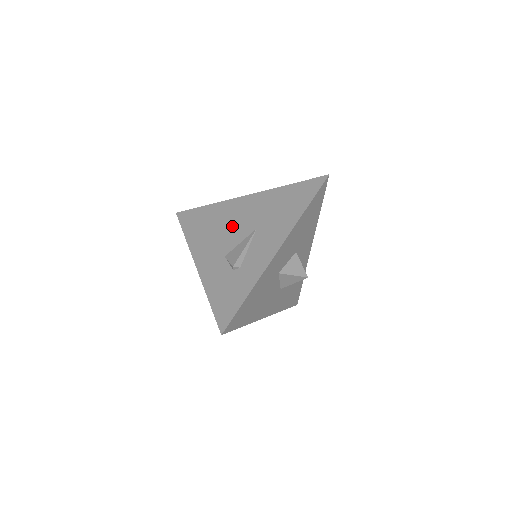
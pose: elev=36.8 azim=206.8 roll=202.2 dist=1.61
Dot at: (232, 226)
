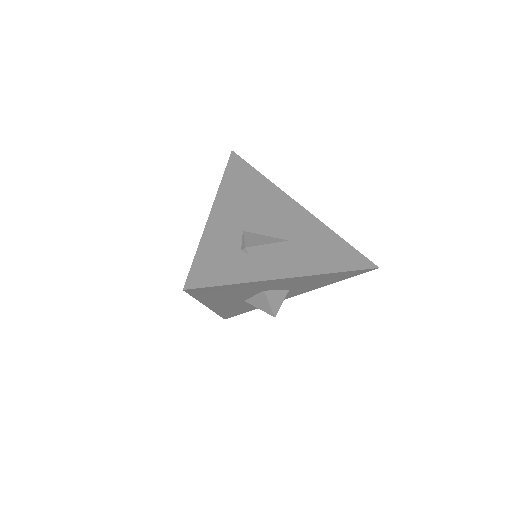
Dot at: (270, 215)
